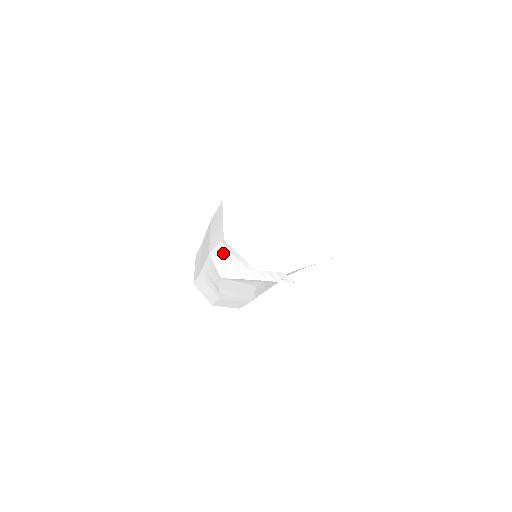
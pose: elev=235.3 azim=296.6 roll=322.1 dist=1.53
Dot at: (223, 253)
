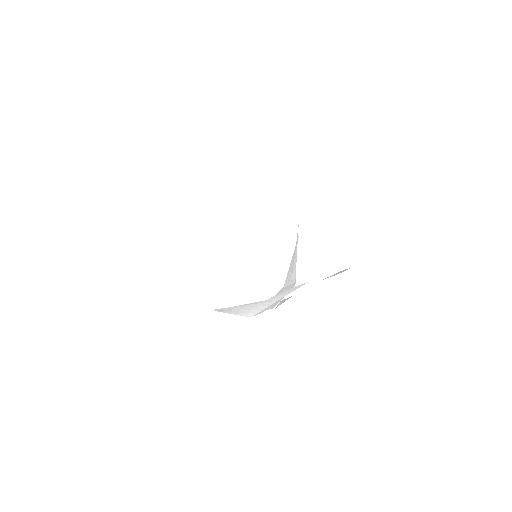
Dot at: occluded
